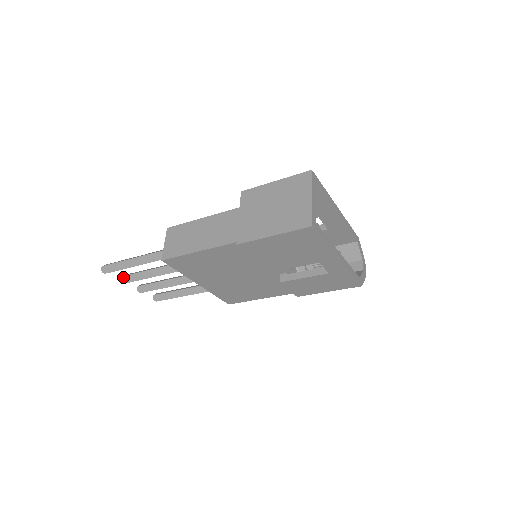
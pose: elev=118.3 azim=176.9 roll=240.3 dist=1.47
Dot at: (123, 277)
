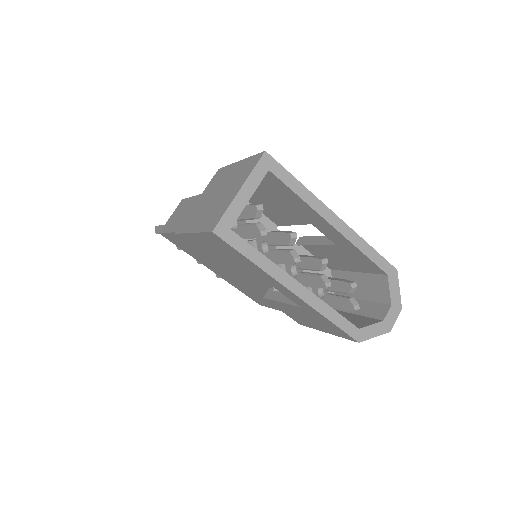
Dot at: occluded
